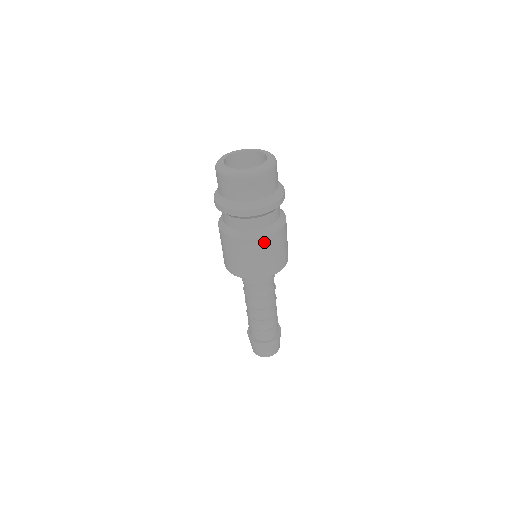
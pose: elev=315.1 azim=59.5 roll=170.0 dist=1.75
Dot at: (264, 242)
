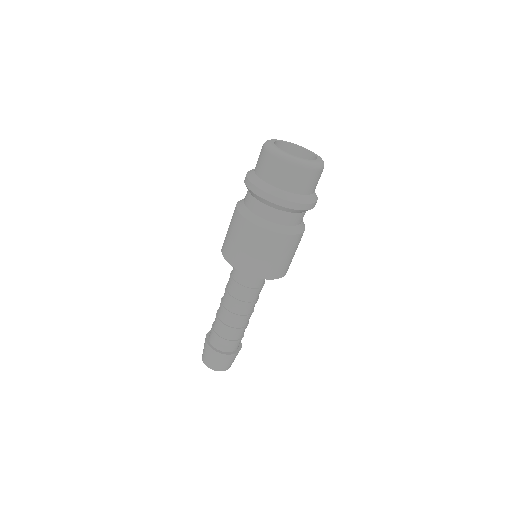
Dot at: (253, 230)
